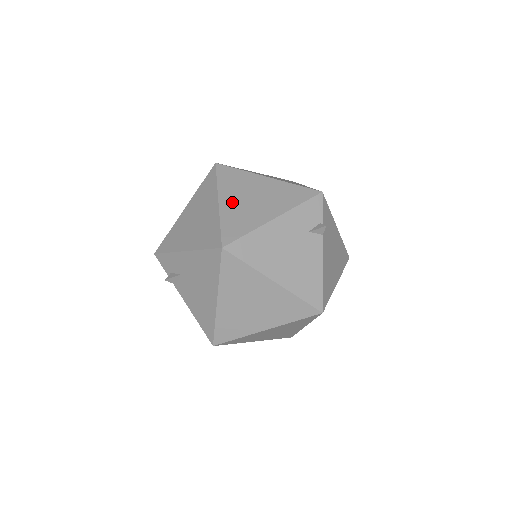
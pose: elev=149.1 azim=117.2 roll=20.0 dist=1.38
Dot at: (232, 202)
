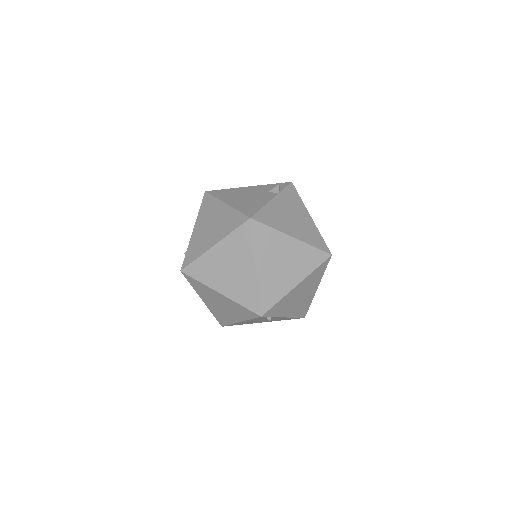
Dot at: occluded
